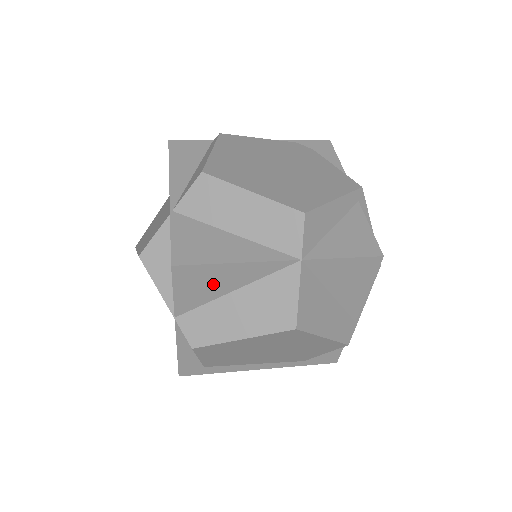
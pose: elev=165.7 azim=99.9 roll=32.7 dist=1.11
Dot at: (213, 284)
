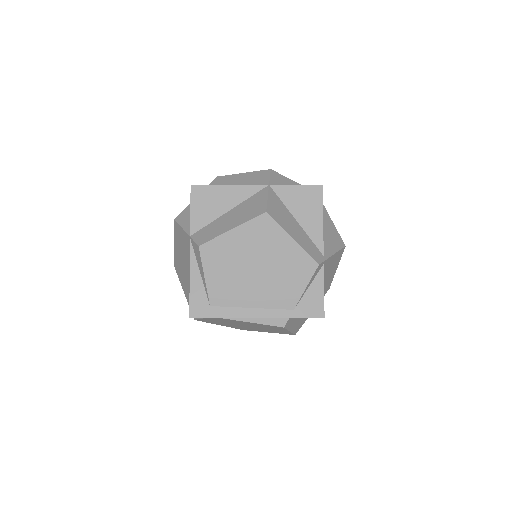
Dot at: (215, 204)
